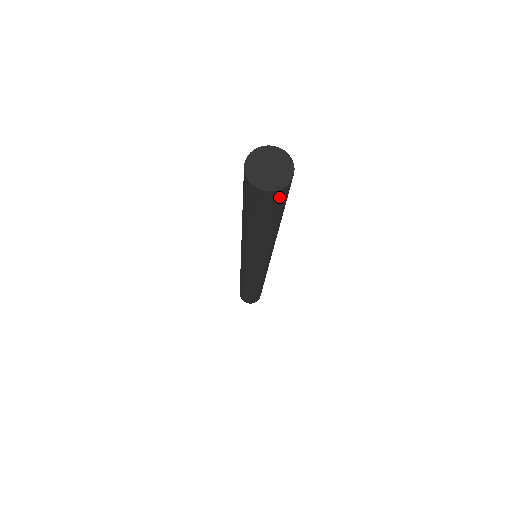
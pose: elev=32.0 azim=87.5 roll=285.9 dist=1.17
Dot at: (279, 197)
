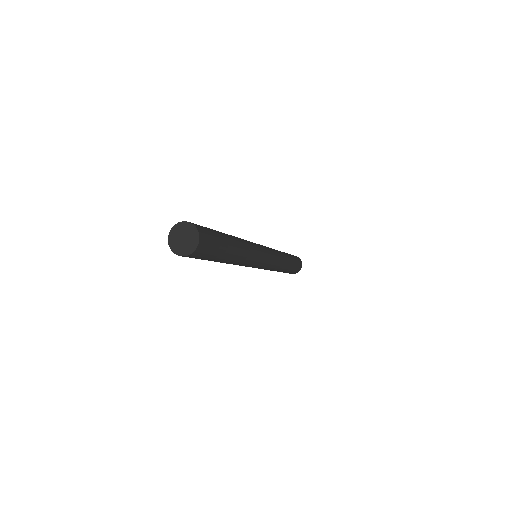
Dot at: (198, 255)
